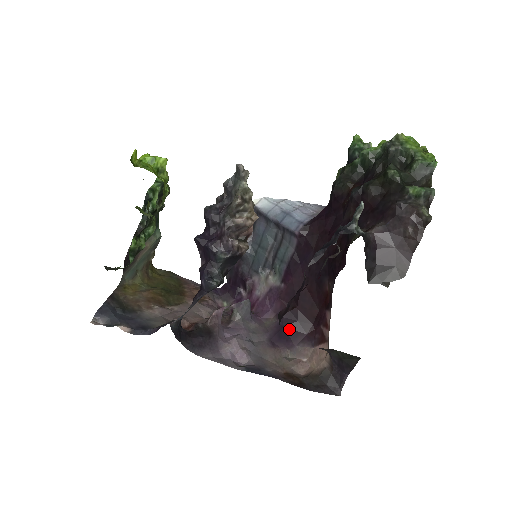
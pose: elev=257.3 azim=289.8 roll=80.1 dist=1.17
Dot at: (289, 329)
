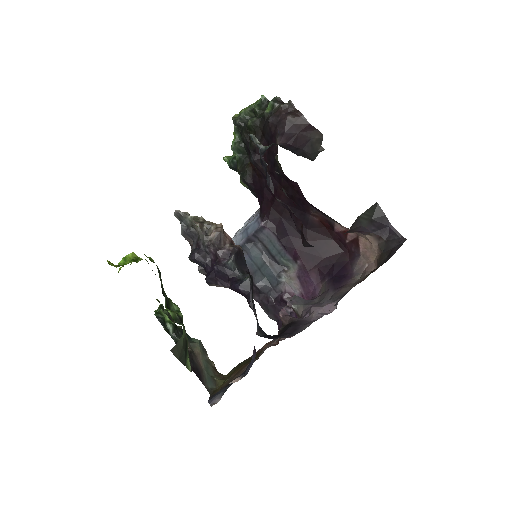
Dot at: (337, 273)
